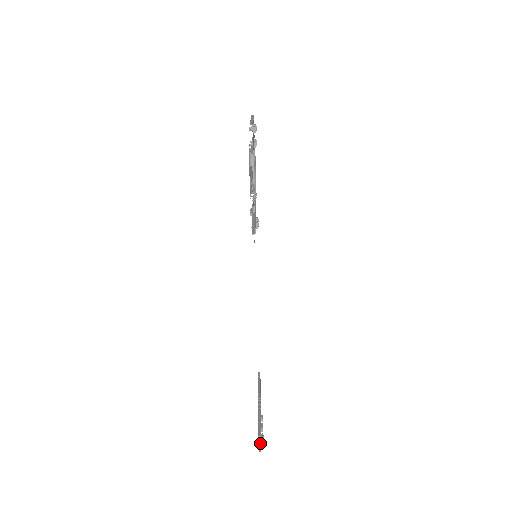
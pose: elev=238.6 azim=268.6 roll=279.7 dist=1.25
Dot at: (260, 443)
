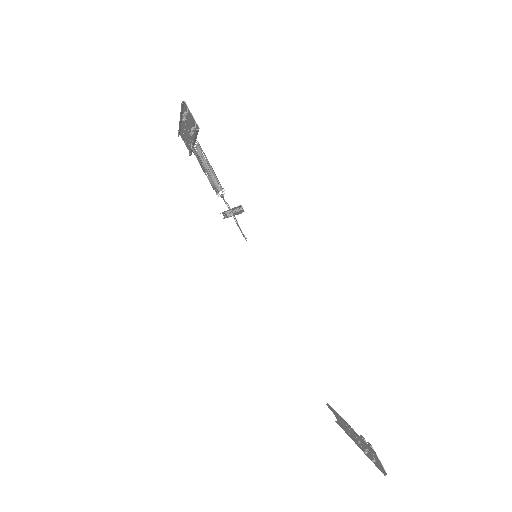
Dot at: (379, 467)
